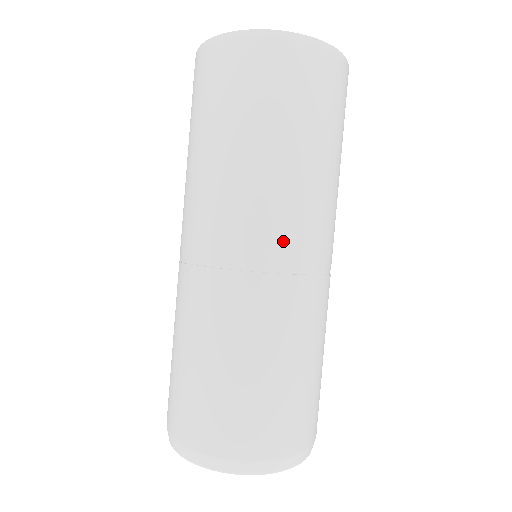
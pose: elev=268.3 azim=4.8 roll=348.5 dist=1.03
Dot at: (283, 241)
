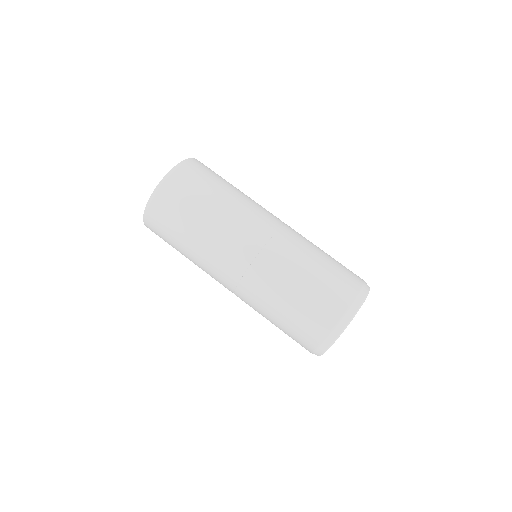
Dot at: (253, 233)
